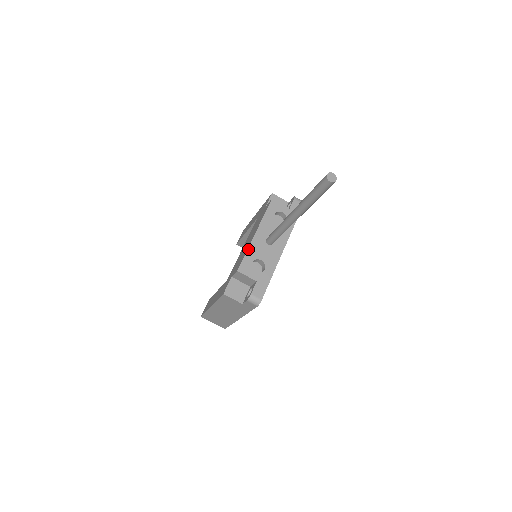
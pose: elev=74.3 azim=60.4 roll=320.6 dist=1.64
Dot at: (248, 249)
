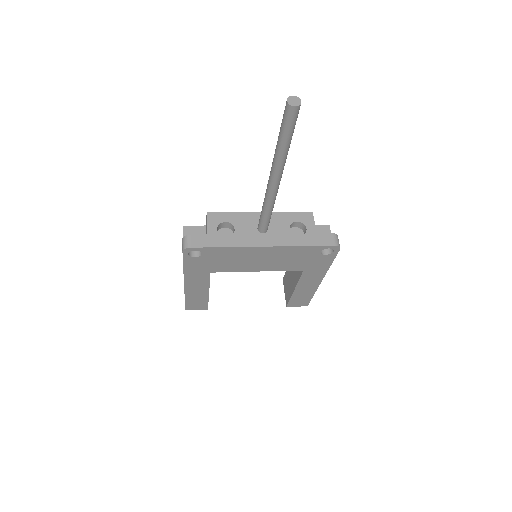
Dot at: (238, 212)
